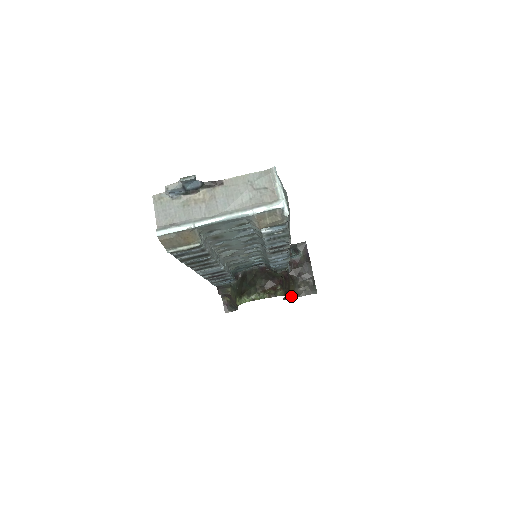
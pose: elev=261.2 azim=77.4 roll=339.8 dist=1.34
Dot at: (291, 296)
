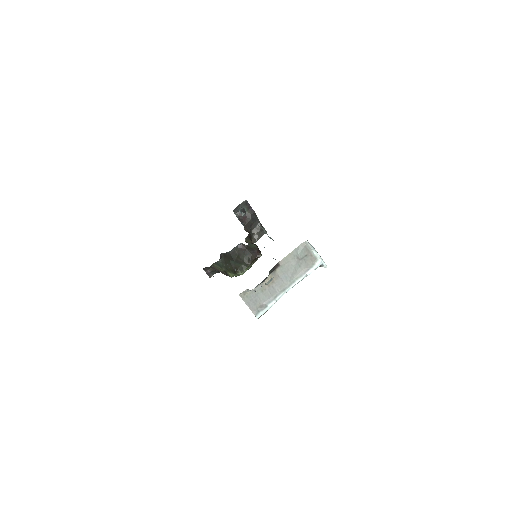
Dot at: occluded
